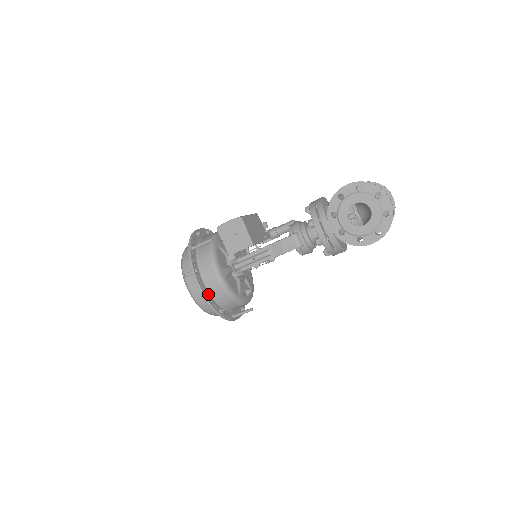
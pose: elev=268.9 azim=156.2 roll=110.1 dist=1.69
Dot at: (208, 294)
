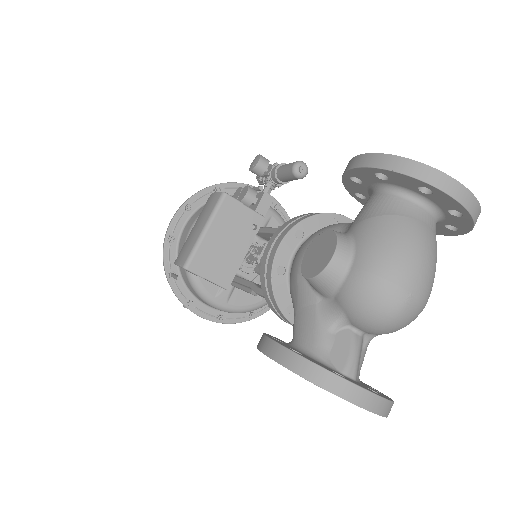
Dot at: (220, 320)
